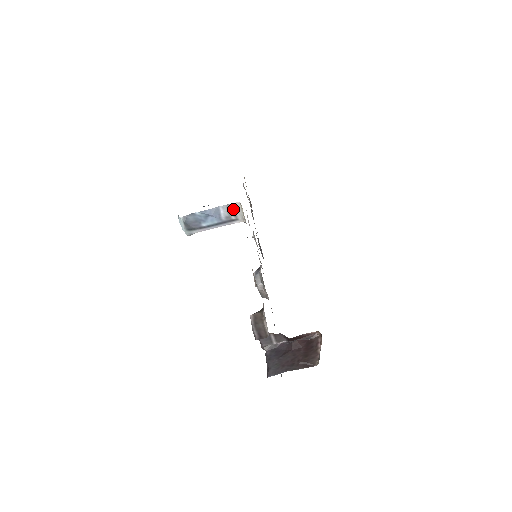
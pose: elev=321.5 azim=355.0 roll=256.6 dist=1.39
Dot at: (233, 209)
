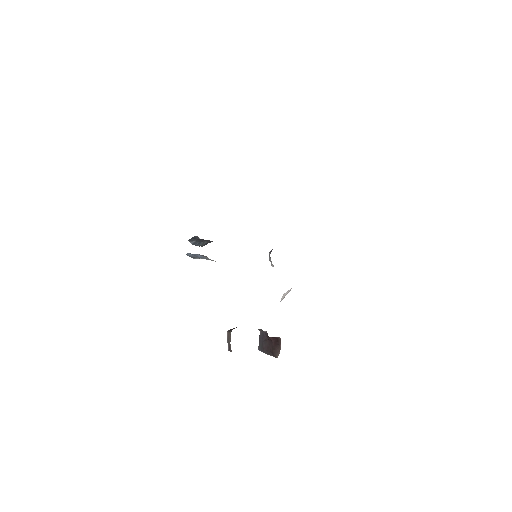
Dot at: (207, 257)
